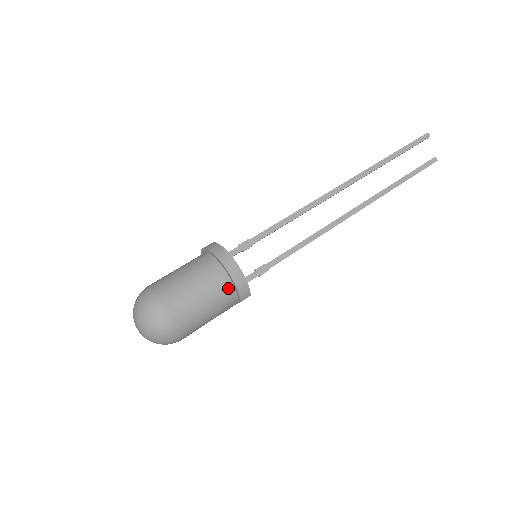
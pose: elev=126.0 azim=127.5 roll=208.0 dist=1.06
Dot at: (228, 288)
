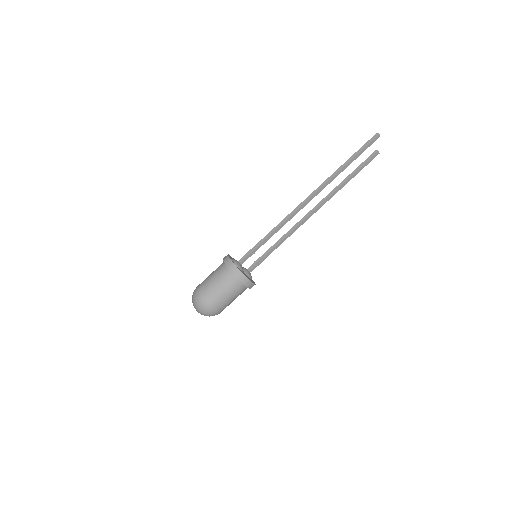
Dot at: (245, 289)
